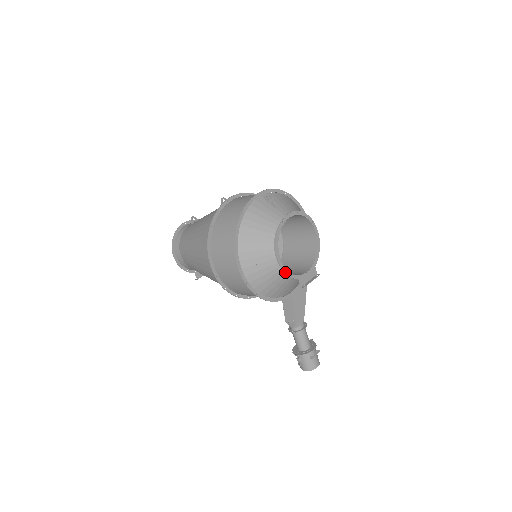
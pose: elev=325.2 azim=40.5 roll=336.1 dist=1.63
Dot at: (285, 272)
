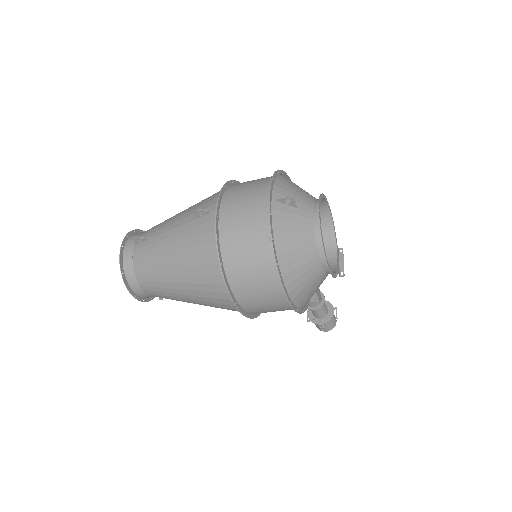
Dot at: (334, 277)
